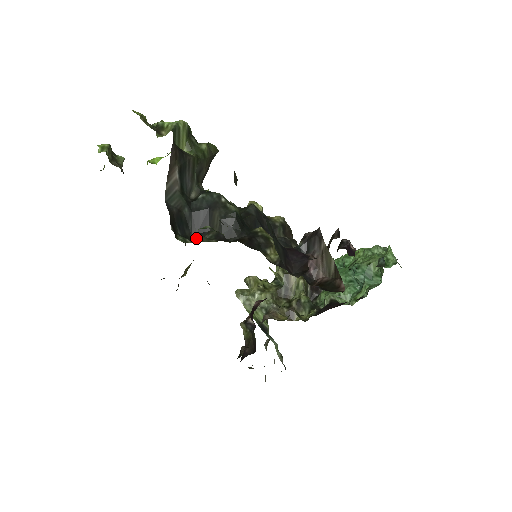
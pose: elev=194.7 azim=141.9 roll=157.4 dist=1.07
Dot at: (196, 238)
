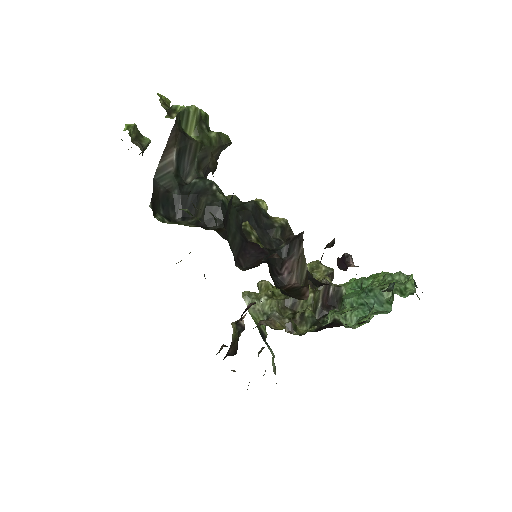
Dot at: (180, 221)
